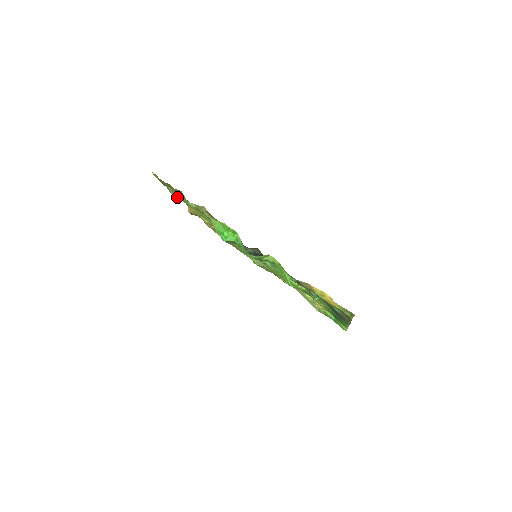
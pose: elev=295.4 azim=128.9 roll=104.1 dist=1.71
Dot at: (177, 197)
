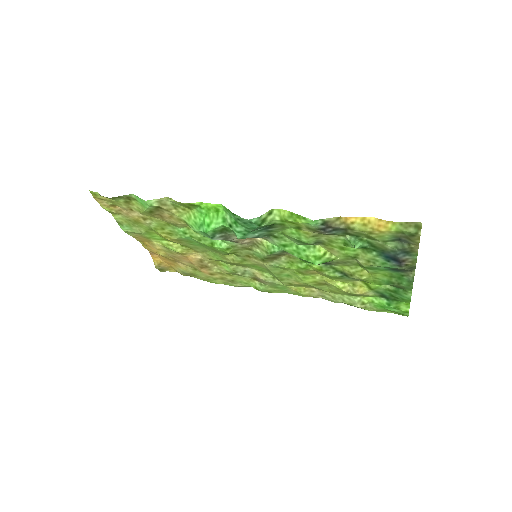
Dot at: (133, 231)
